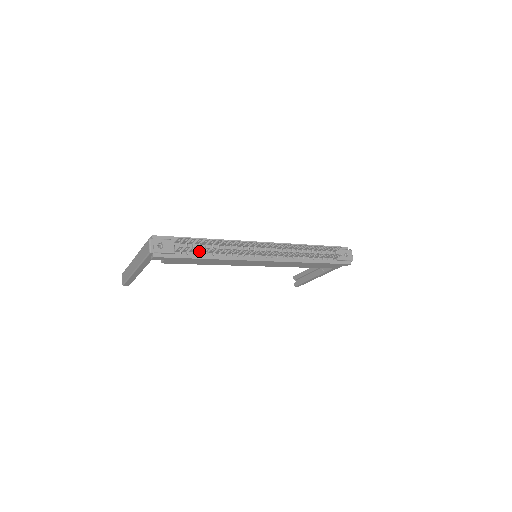
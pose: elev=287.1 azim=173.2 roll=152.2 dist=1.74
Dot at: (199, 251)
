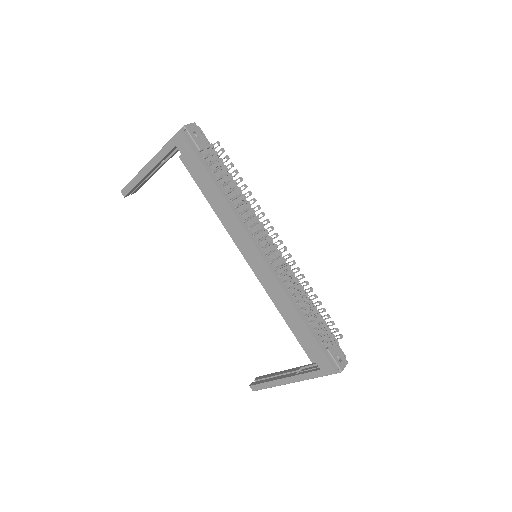
Dot at: (219, 174)
